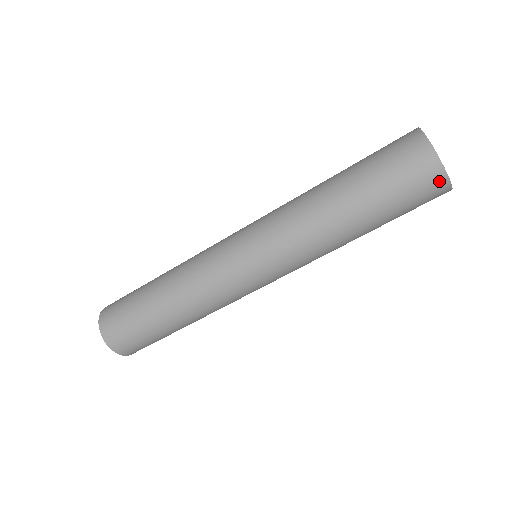
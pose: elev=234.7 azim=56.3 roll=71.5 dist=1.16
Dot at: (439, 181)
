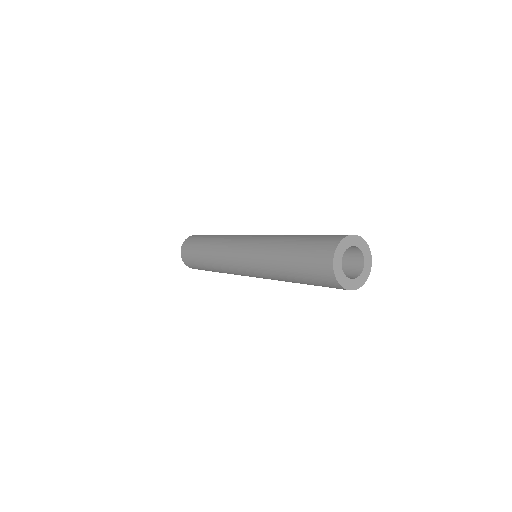
Dot at: (337, 286)
